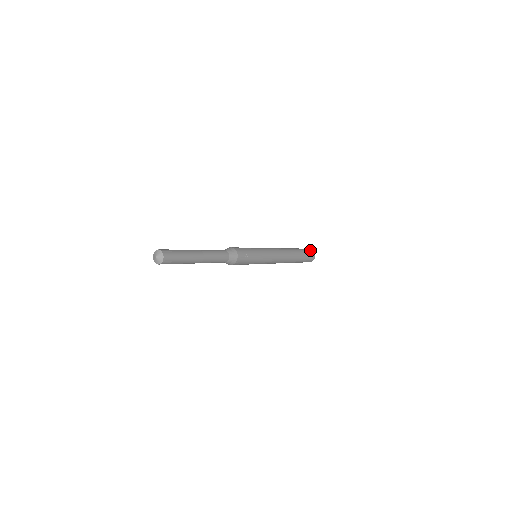
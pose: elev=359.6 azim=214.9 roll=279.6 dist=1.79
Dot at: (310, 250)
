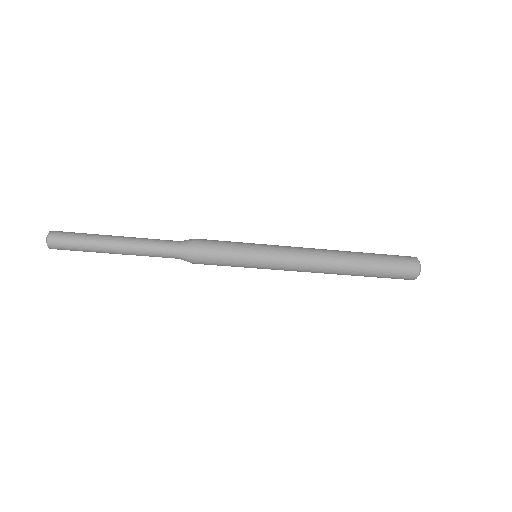
Dot at: occluded
